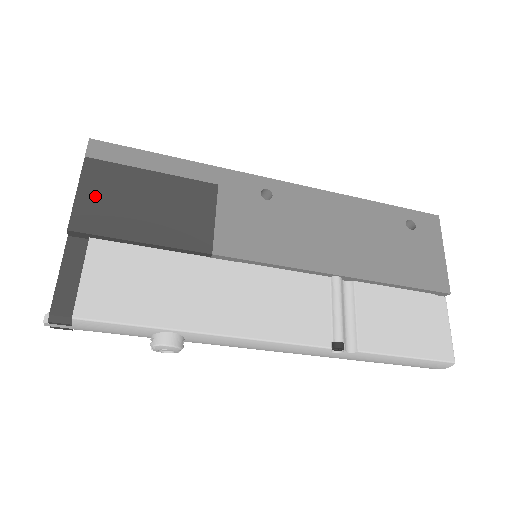
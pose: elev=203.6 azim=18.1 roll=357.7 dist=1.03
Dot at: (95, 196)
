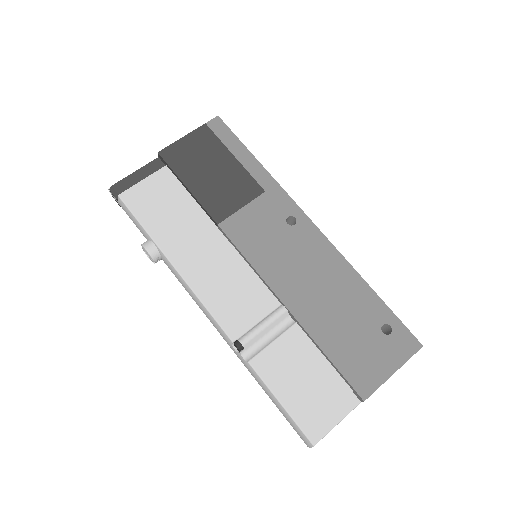
Dot at: (189, 146)
